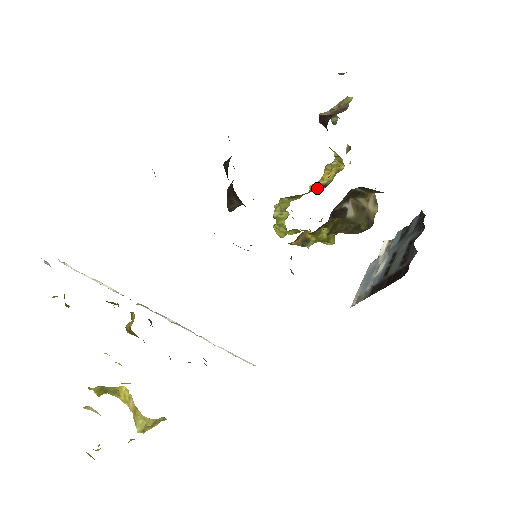
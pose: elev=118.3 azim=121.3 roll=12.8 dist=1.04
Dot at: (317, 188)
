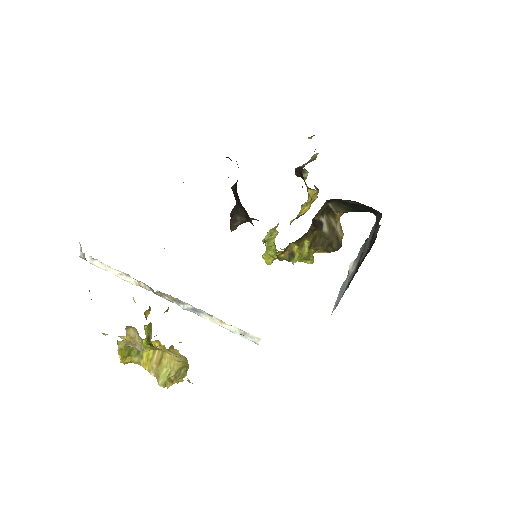
Dot at: (297, 218)
